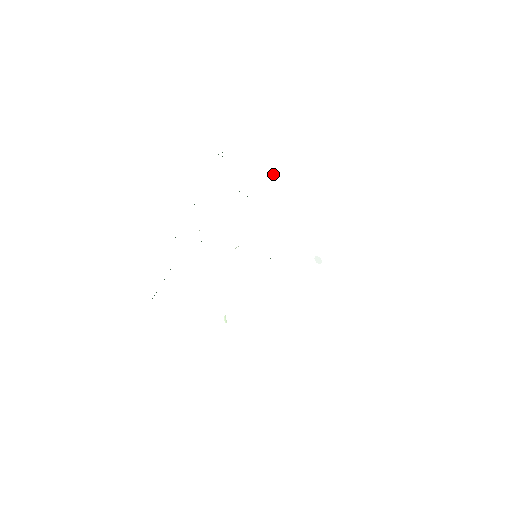
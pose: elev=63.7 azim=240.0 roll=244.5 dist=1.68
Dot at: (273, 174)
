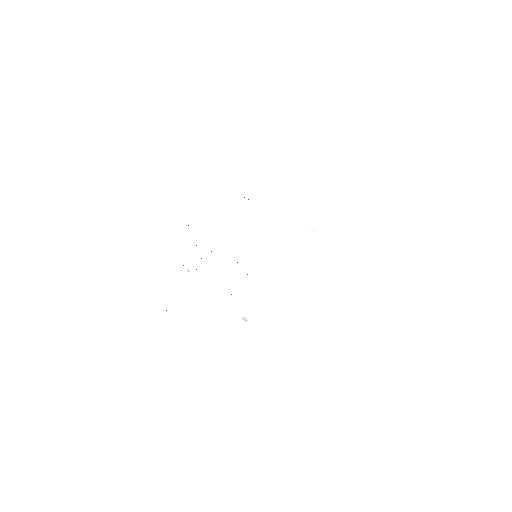
Dot at: occluded
